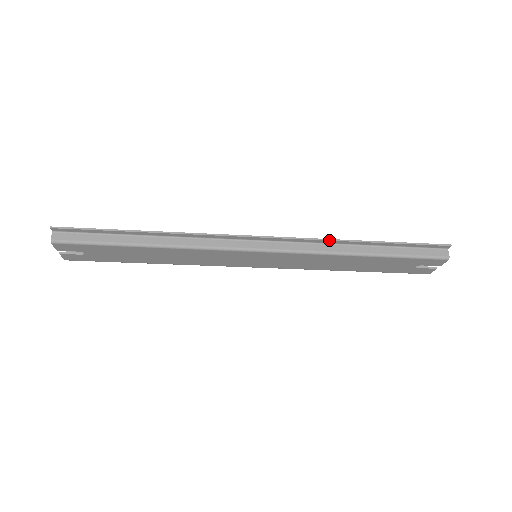
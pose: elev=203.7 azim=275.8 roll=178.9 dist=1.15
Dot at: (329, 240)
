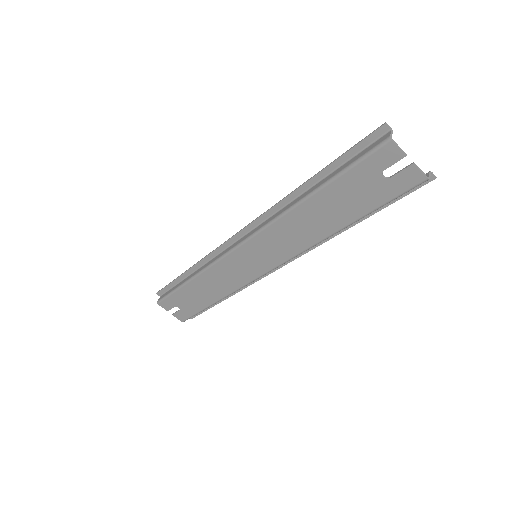
Dot at: (278, 202)
